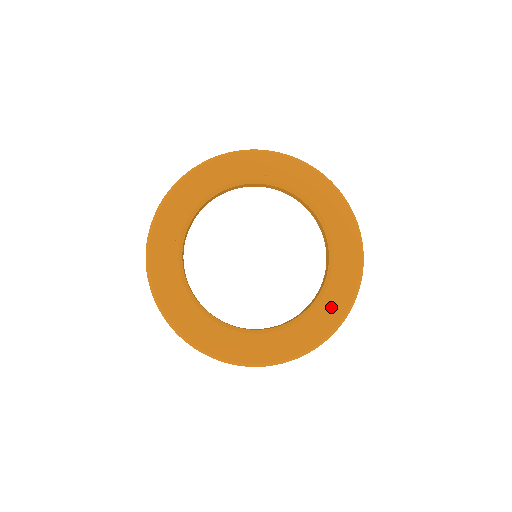
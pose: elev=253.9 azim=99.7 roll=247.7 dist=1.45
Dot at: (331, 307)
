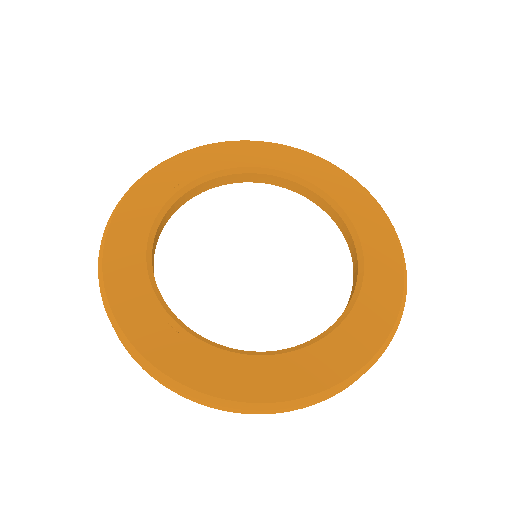
Dot at: (364, 214)
